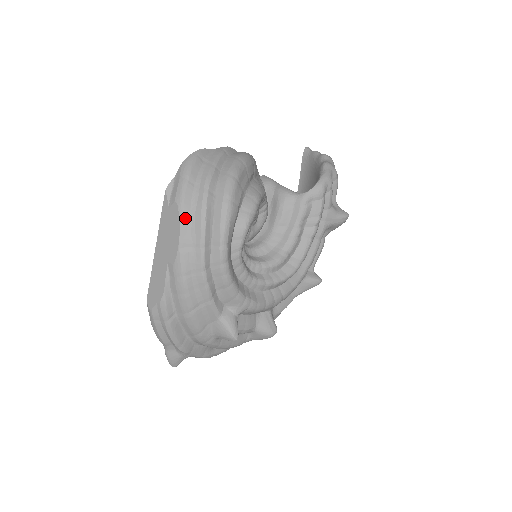
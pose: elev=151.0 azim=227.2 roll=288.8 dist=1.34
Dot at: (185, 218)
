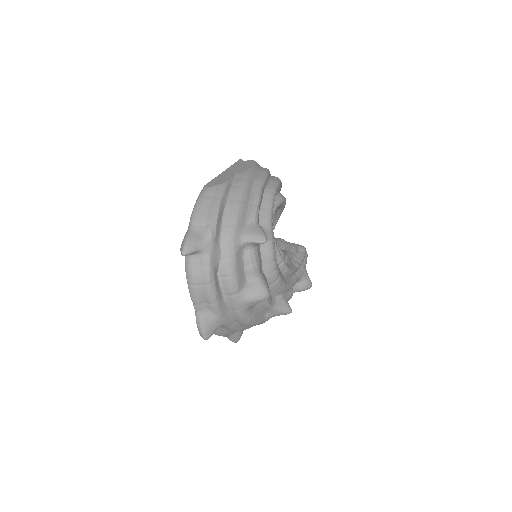
Dot at: (256, 165)
